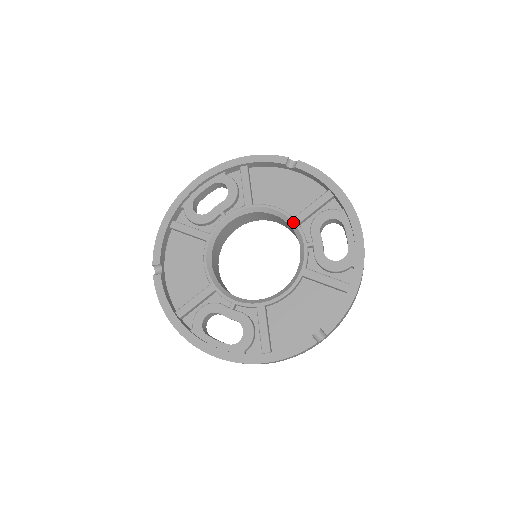
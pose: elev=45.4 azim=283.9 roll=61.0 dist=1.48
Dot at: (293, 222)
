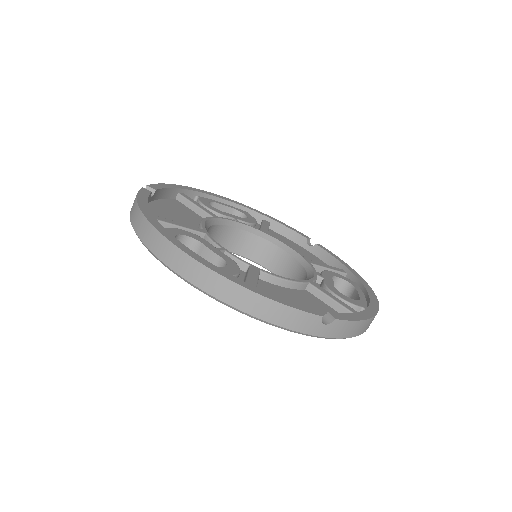
Dot at: (306, 260)
